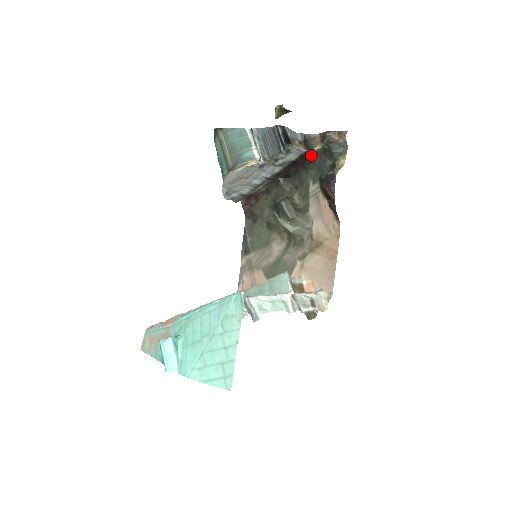
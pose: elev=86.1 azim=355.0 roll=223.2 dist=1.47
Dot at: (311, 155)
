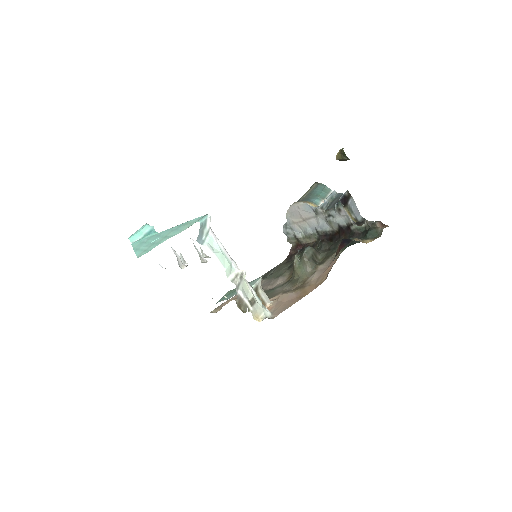
Dot at: (354, 229)
